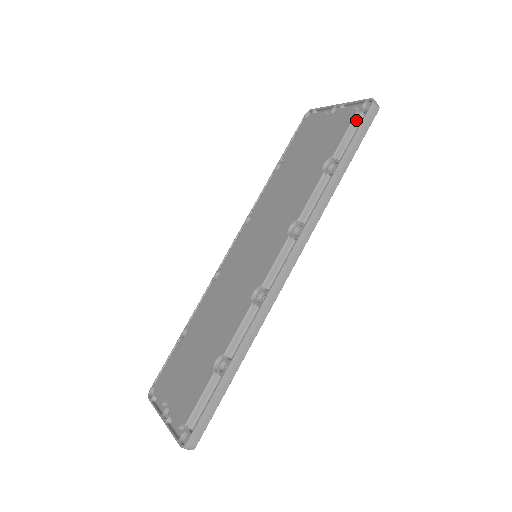
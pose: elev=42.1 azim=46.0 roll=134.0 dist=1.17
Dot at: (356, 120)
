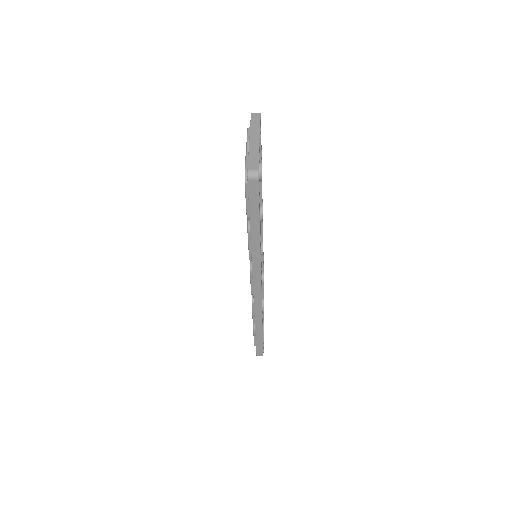
Dot at: occluded
